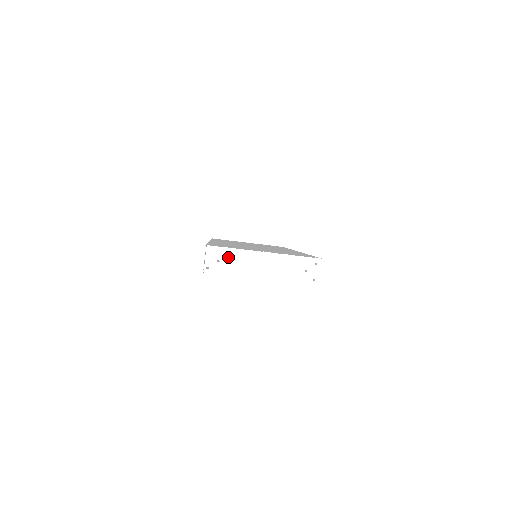
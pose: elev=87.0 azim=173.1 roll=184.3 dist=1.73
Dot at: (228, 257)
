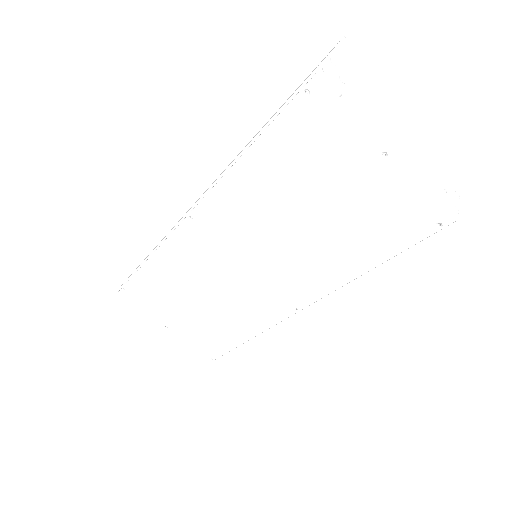
Dot at: (353, 91)
